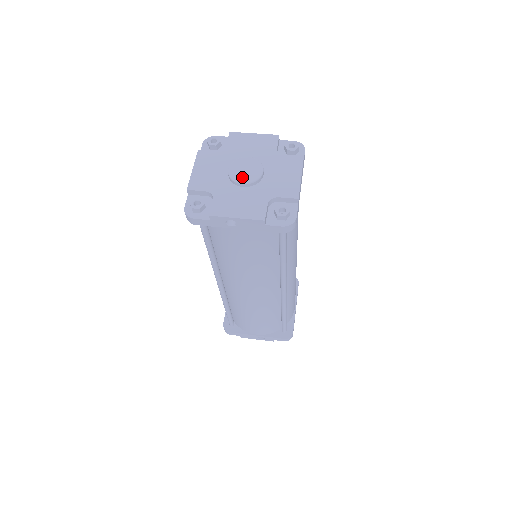
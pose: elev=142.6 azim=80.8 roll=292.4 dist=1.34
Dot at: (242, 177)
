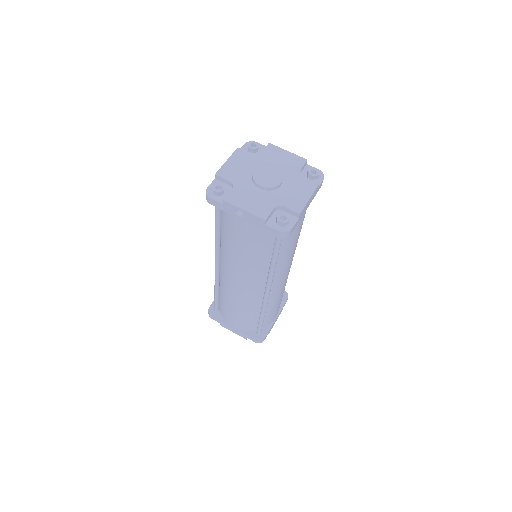
Dot at: (262, 180)
